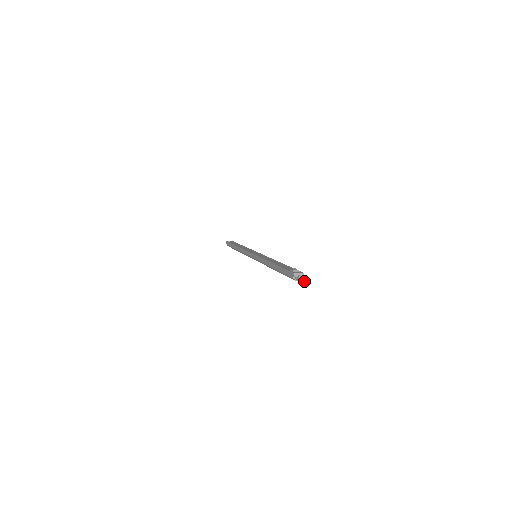
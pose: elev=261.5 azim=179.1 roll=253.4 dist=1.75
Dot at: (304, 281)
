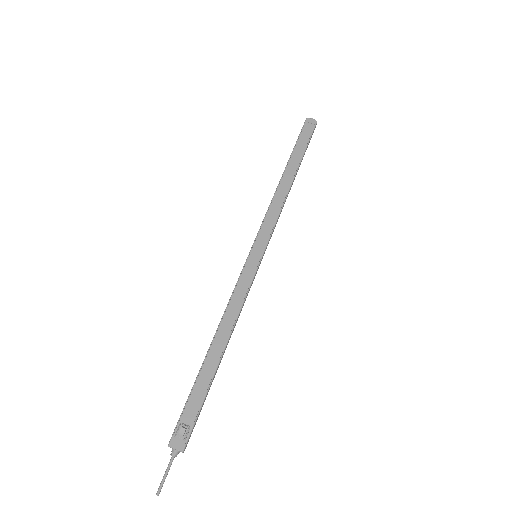
Dot at: (163, 476)
